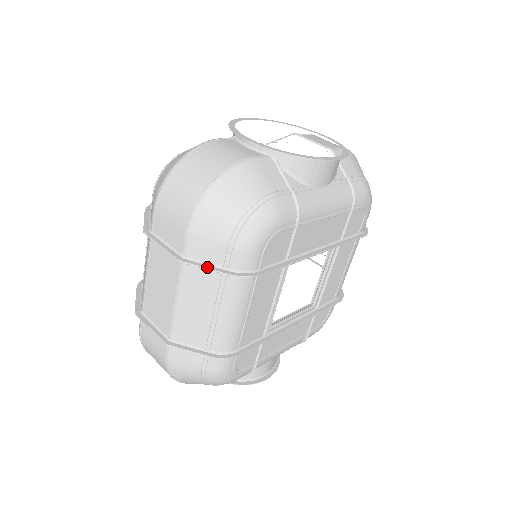
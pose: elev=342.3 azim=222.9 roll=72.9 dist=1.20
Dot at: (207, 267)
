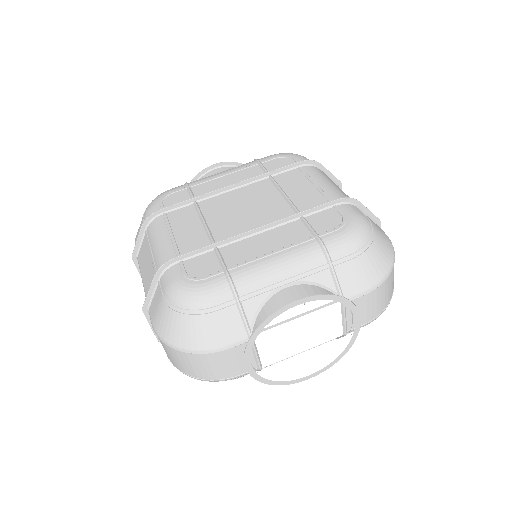
Dot at: occluded
